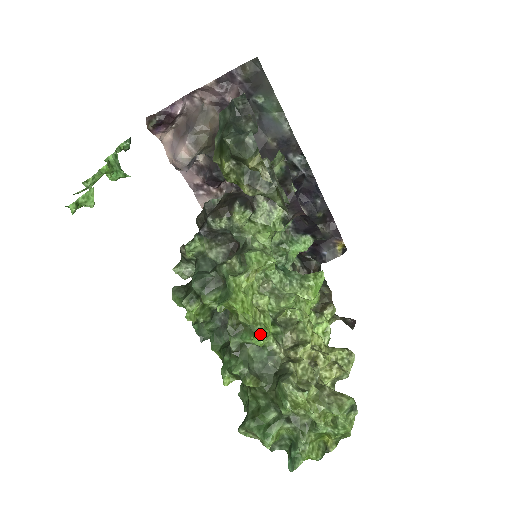
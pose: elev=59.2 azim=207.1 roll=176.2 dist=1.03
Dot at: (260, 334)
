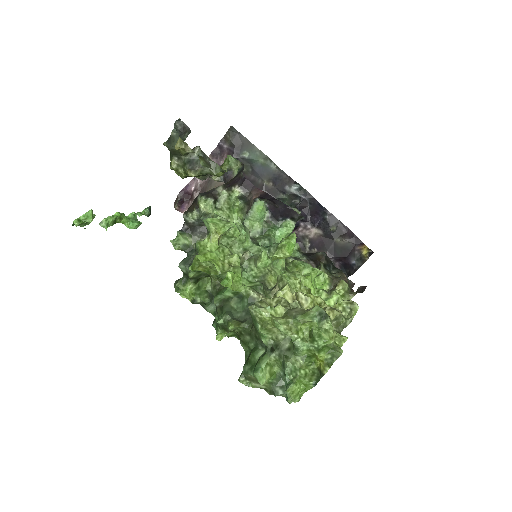
Dot at: (226, 276)
